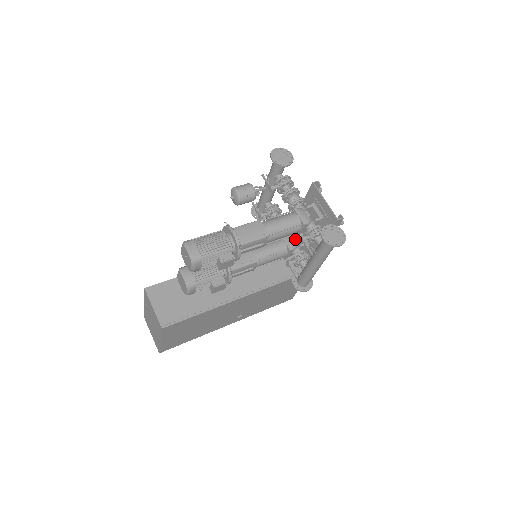
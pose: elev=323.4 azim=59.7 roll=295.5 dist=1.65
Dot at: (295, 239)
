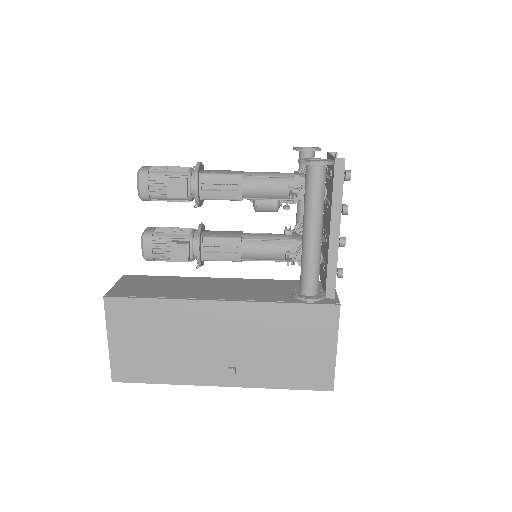
Dot at: occluded
